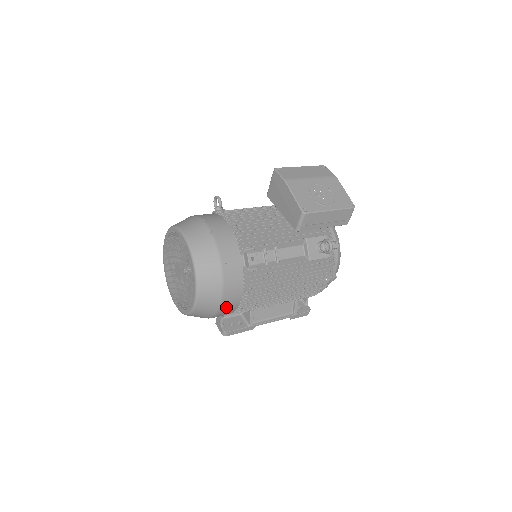
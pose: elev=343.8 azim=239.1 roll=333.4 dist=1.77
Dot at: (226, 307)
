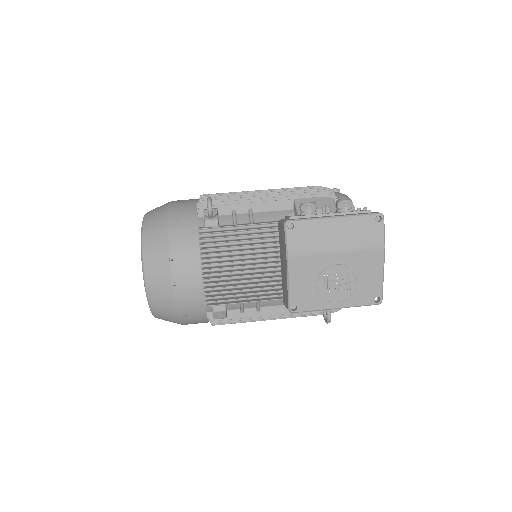
Dot at: occluded
